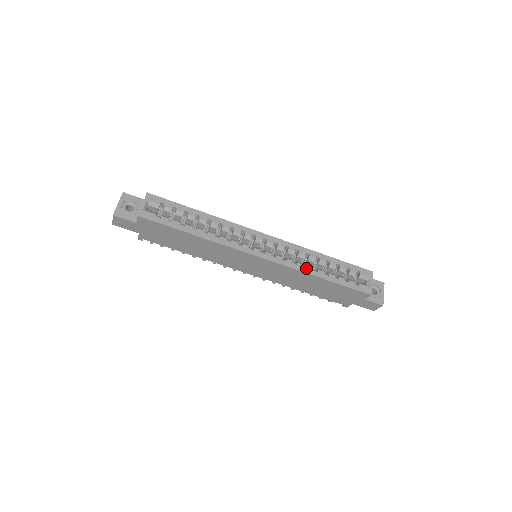
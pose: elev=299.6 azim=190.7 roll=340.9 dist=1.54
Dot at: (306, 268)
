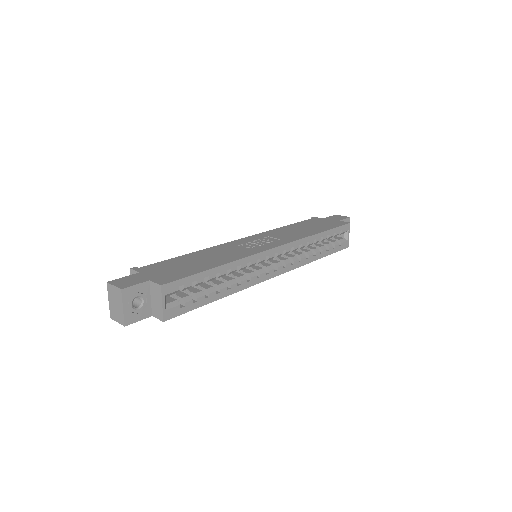
Dot at: (308, 259)
